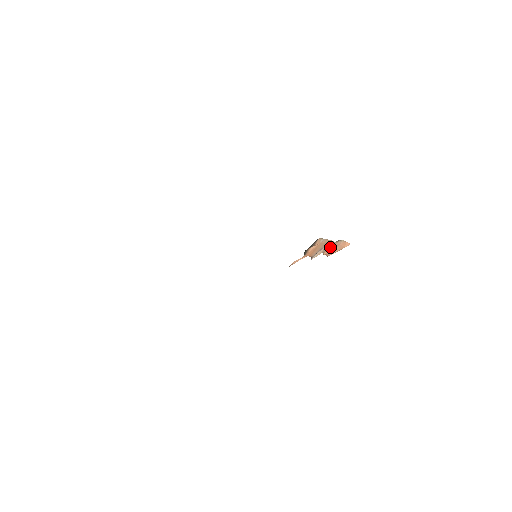
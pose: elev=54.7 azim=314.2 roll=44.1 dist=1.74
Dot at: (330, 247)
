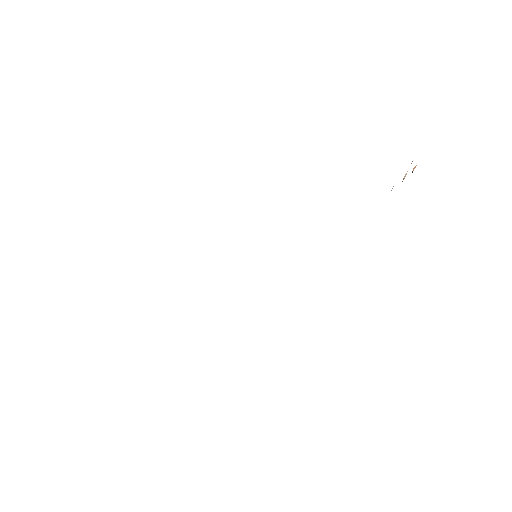
Dot at: occluded
